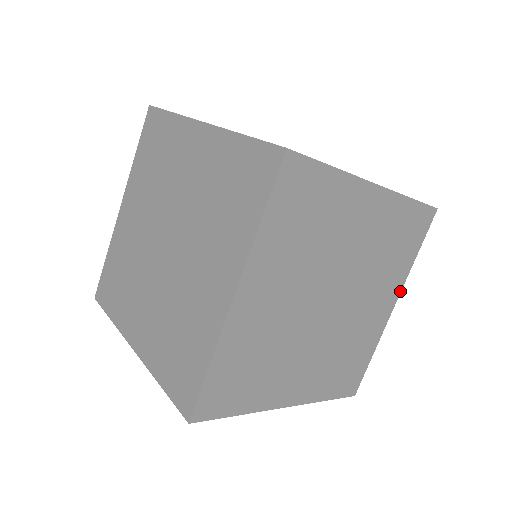
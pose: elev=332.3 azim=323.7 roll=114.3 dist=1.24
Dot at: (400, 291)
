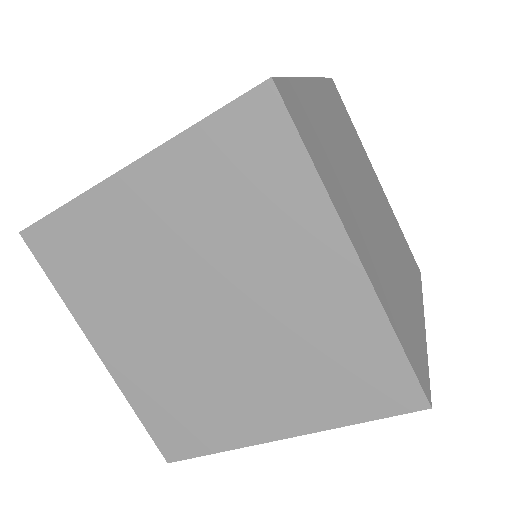
Dot at: (342, 229)
